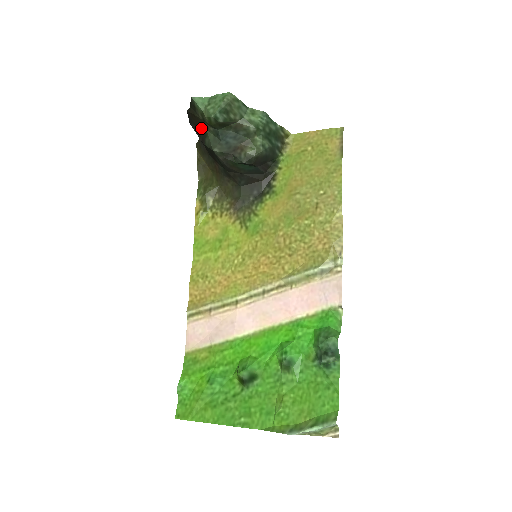
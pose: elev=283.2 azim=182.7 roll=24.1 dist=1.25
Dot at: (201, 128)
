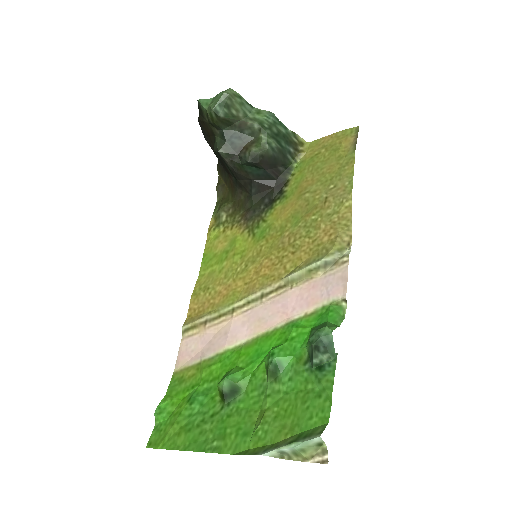
Dot at: (212, 137)
